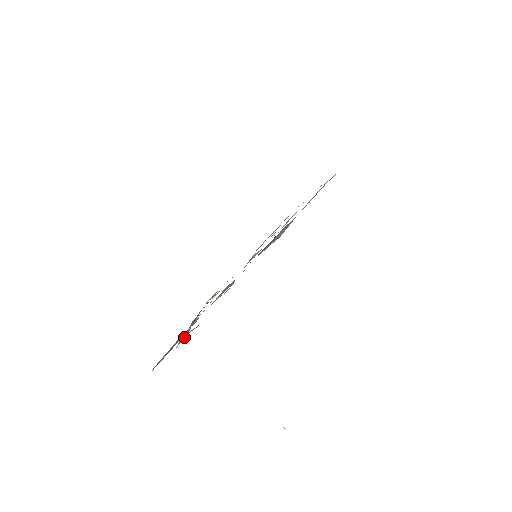
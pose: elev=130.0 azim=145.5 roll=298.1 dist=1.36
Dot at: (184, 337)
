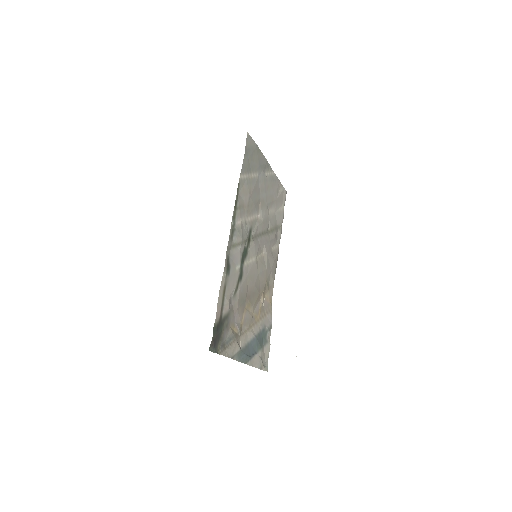
Dot at: (231, 346)
